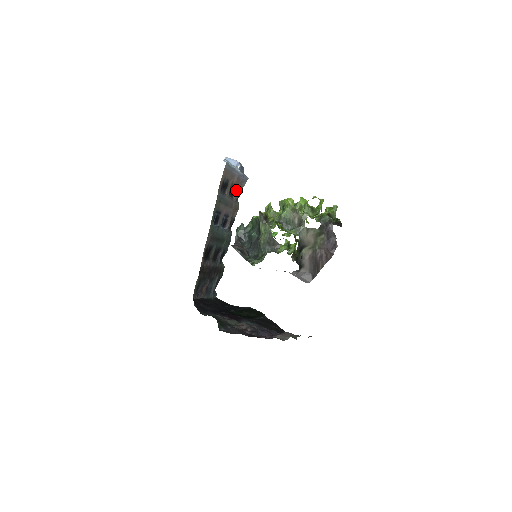
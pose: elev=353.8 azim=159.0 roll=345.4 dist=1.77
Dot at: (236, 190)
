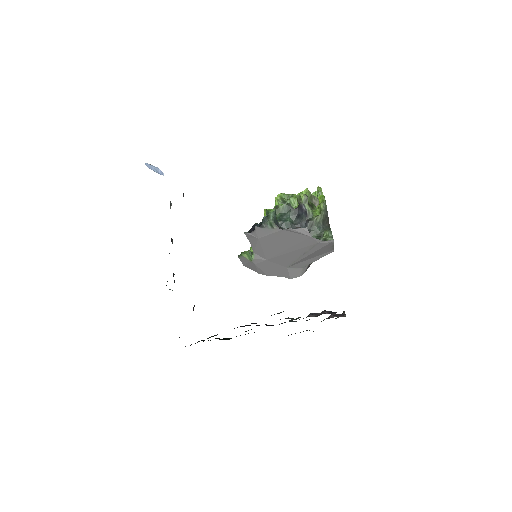
Dot at: occluded
